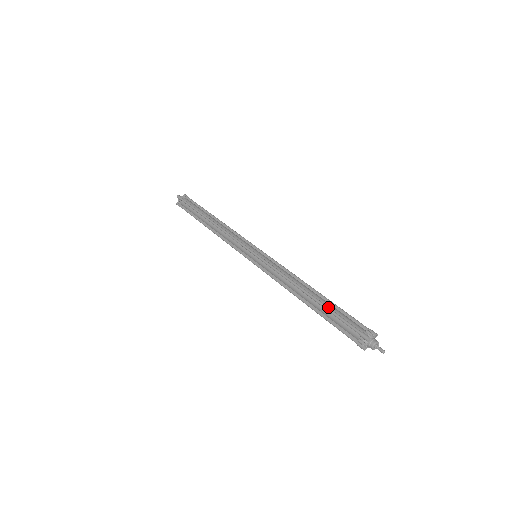
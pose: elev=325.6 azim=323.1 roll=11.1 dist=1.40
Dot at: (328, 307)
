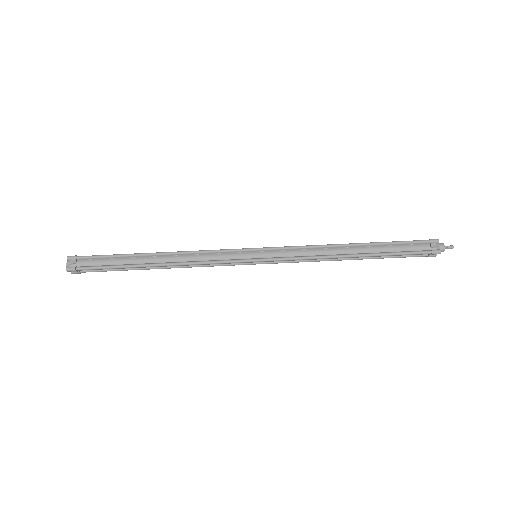
Dot at: (386, 254)
